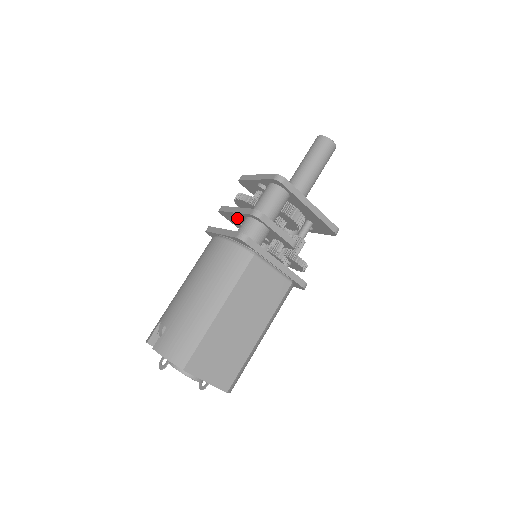
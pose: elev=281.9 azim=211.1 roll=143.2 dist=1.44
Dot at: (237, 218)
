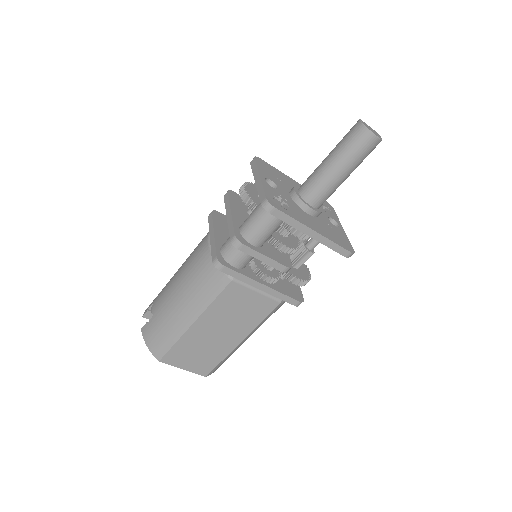
Dot at: occluded
